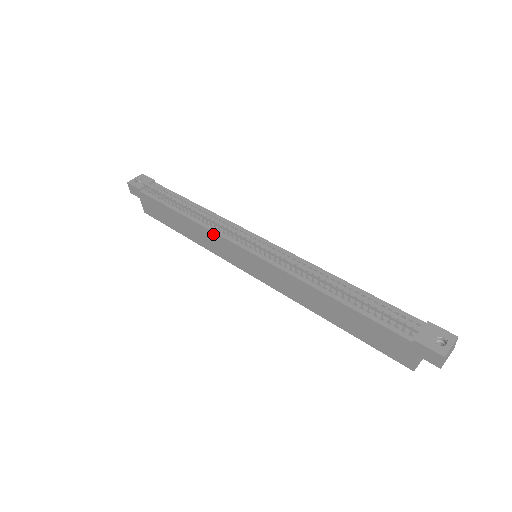
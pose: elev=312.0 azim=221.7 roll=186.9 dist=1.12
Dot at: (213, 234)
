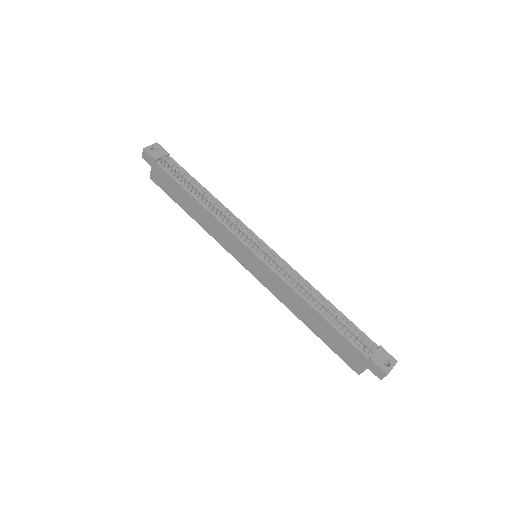
Dot at: (224, 228)
